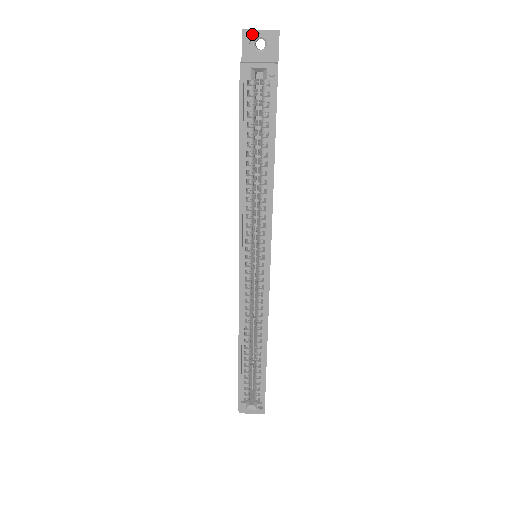
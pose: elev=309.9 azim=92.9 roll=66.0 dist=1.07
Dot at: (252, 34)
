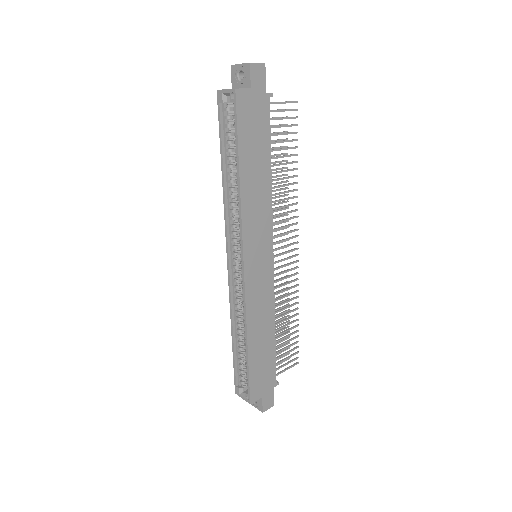
Dot at: (236, 68)
